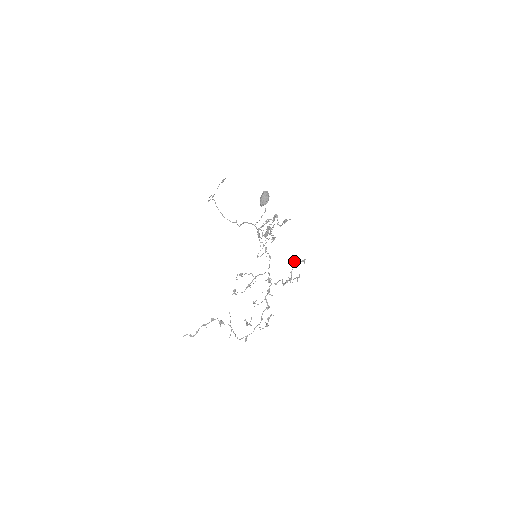
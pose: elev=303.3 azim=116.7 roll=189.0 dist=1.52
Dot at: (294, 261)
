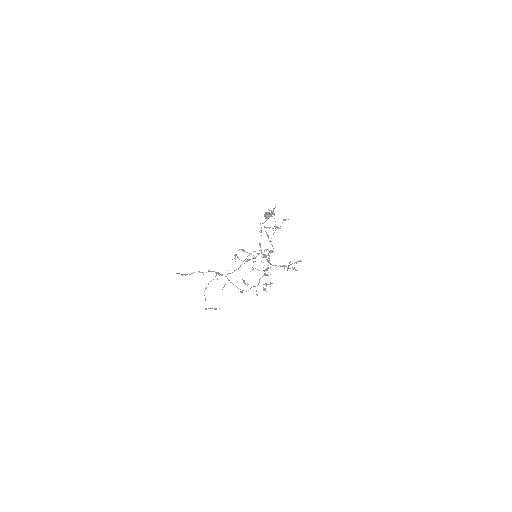
Dot at: occluded
